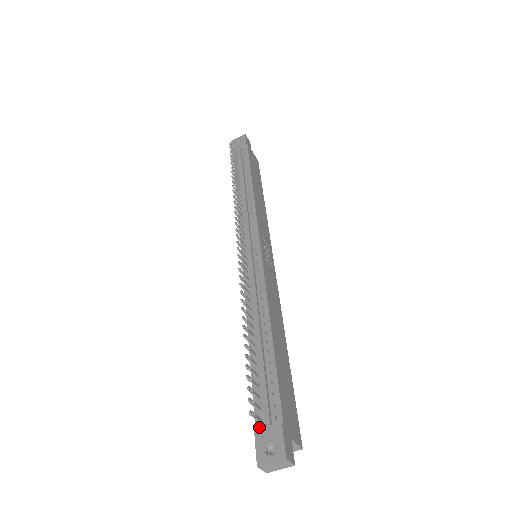
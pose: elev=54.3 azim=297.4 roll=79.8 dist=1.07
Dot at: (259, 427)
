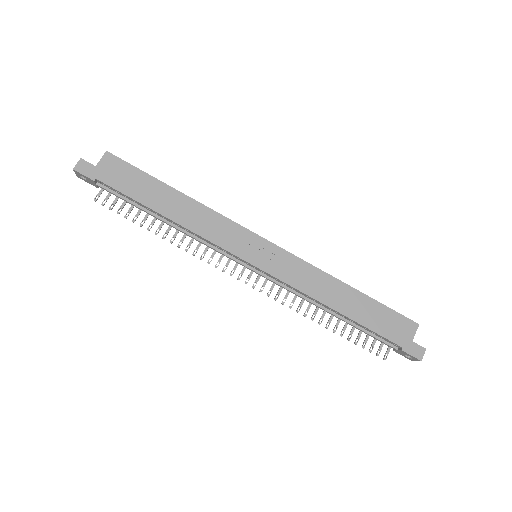
Dot at: occluded
